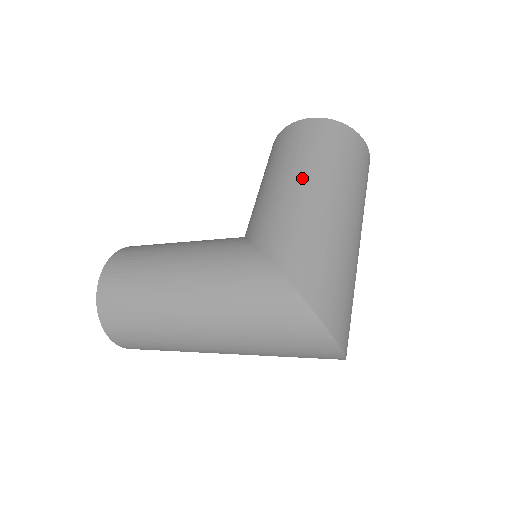
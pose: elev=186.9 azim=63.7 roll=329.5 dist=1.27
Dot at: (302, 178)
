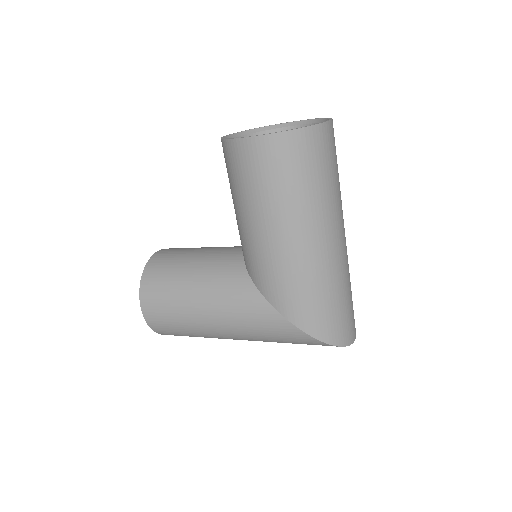
Dot at: (283, 231)
